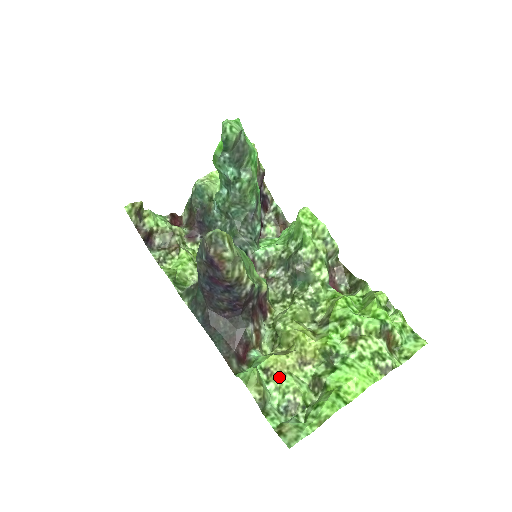
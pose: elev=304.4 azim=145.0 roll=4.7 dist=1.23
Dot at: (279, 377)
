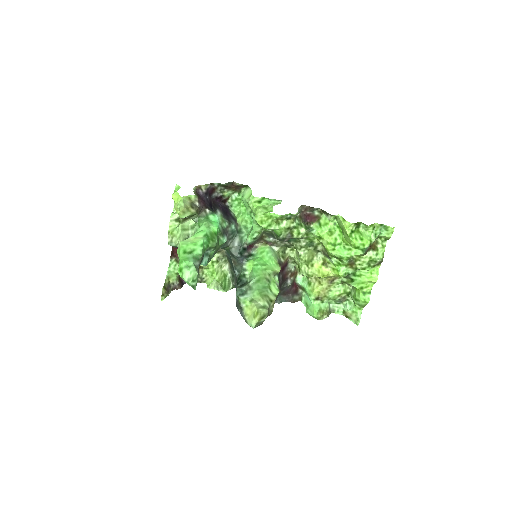
Dot at: (326, 296)
